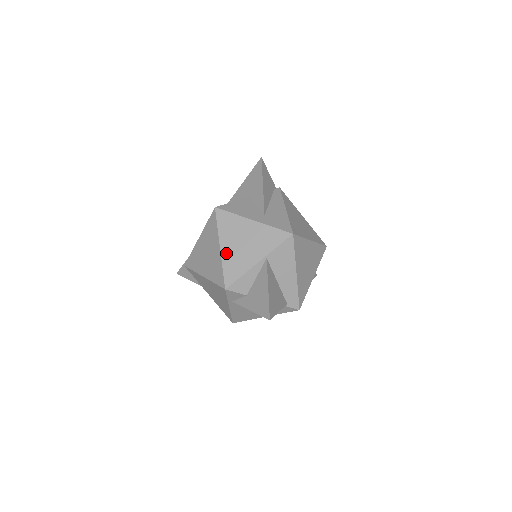
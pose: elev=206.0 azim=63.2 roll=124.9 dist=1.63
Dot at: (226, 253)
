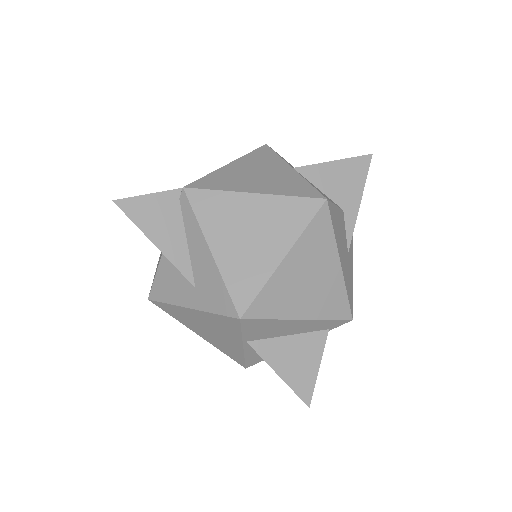
Dot at: (208, 340)
